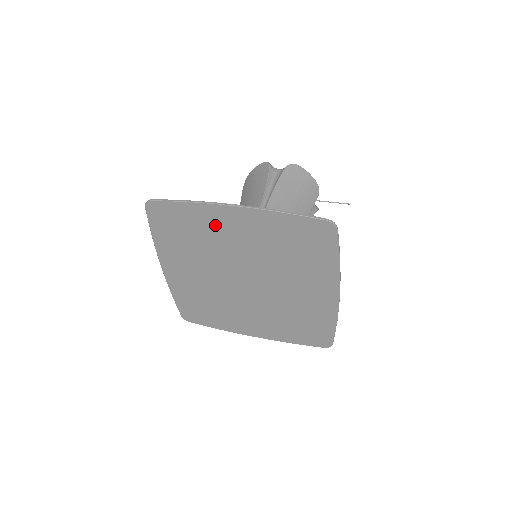
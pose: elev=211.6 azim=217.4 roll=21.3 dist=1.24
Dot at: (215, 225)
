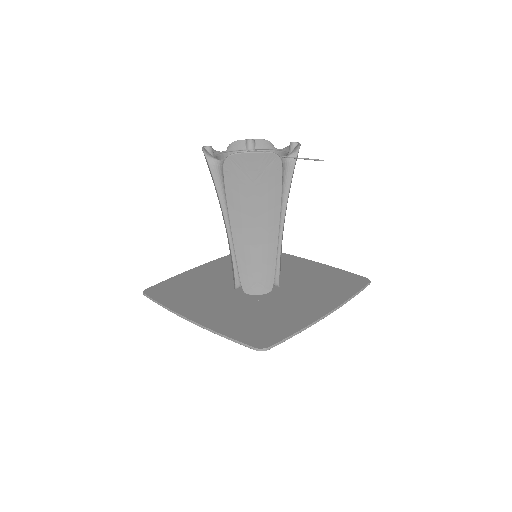
Dot at: (195, 305)
